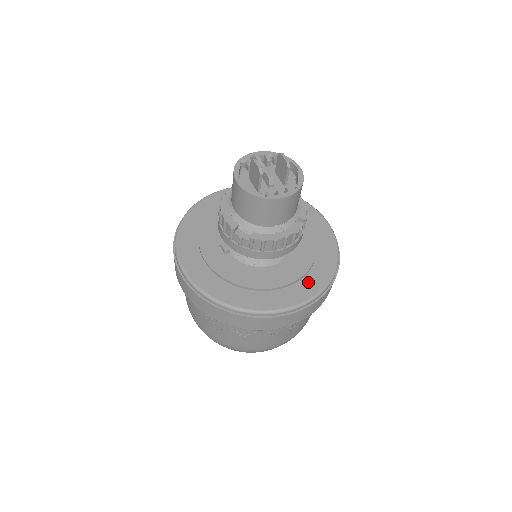
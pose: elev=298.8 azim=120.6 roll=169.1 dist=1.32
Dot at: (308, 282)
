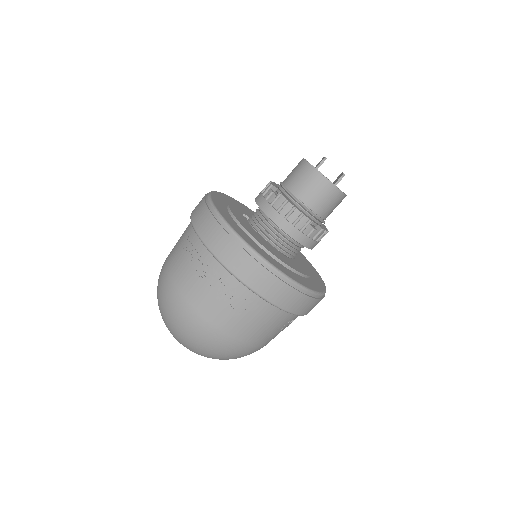
Dot at: (286, 269)
